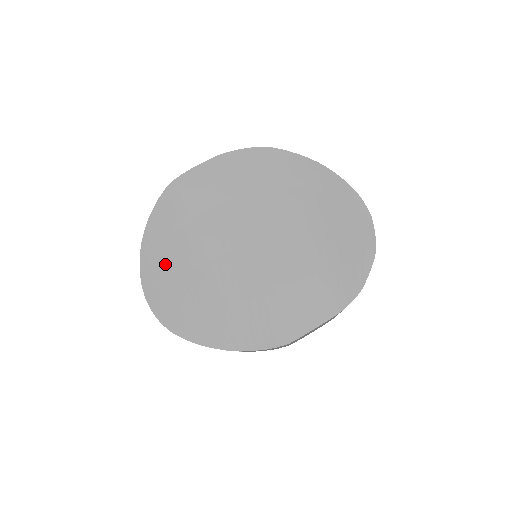
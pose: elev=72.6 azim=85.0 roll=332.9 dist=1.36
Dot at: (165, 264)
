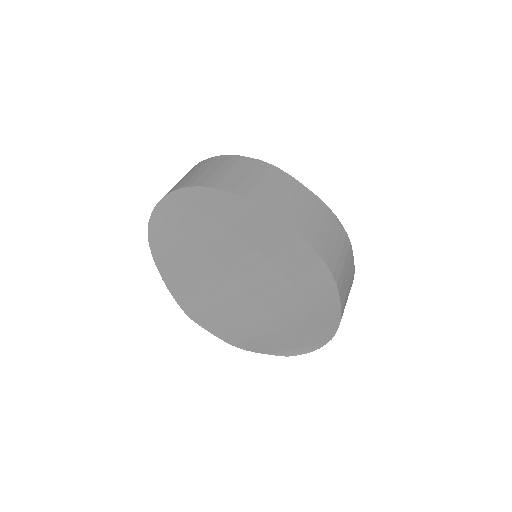
Dot at: (187, 216)
